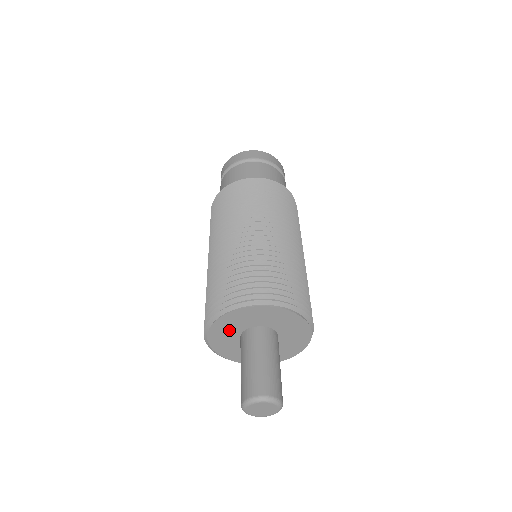
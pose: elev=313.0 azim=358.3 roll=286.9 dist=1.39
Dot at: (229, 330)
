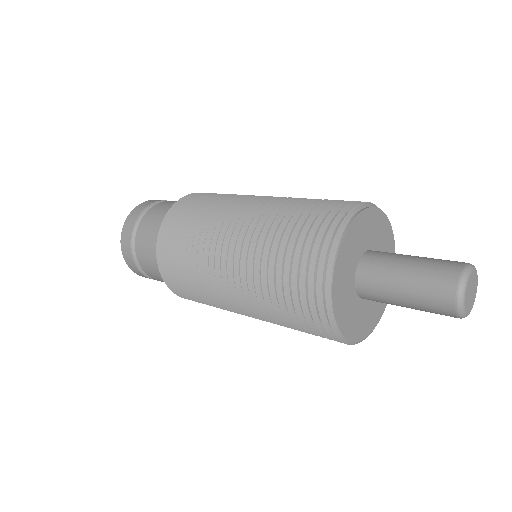
Dot at: (348, 304)
